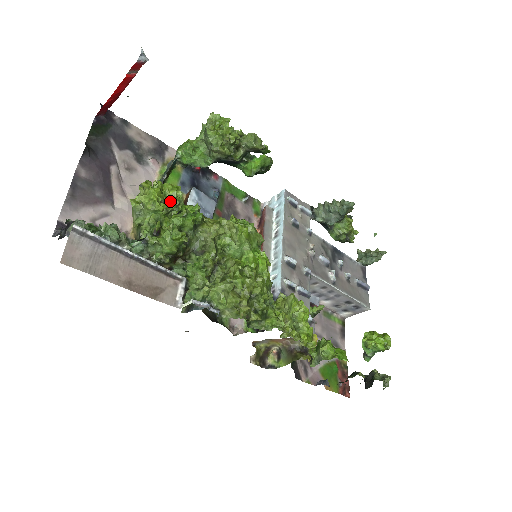
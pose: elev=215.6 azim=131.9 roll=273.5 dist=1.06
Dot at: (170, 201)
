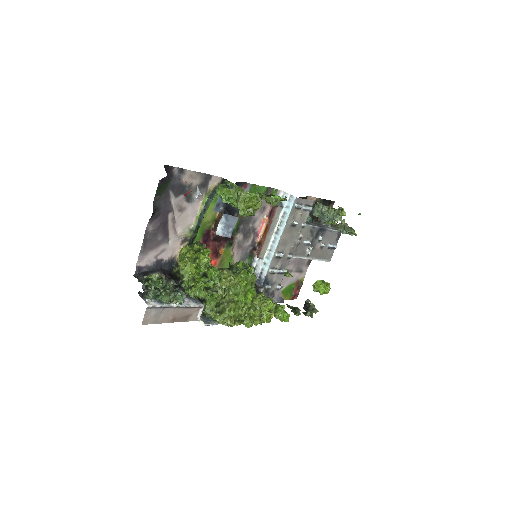
Dot at: (202, 266)
